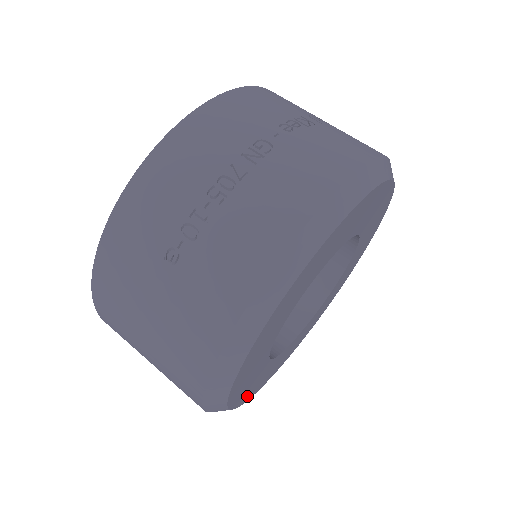
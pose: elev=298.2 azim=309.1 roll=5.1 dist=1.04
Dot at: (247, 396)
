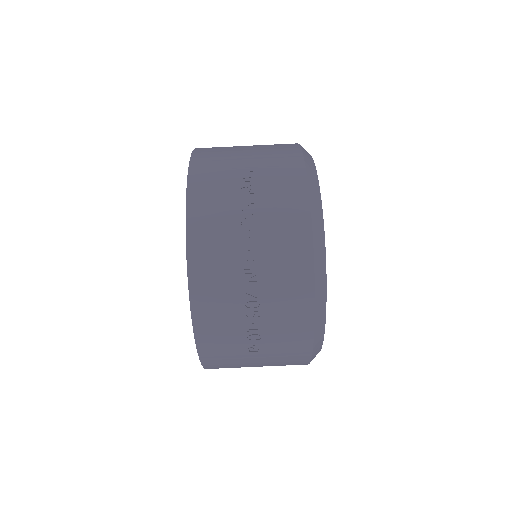
Dot at: occluded
